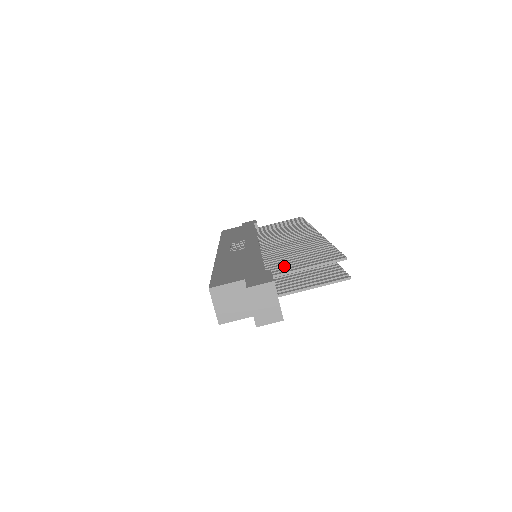
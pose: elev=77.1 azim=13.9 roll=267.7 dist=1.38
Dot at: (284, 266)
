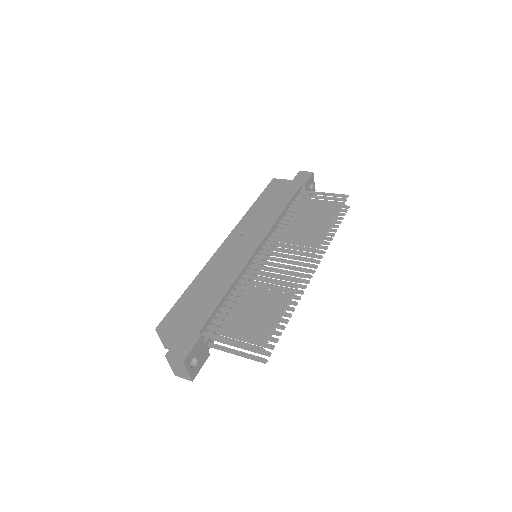
Dot at: (226, 323)
